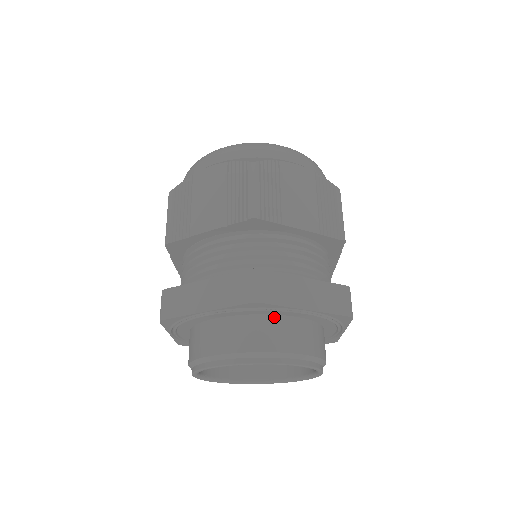
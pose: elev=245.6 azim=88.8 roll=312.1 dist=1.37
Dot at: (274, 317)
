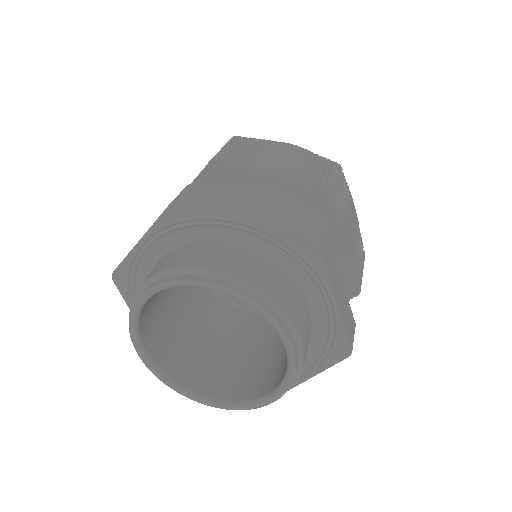
Dot at: (297, 287)
